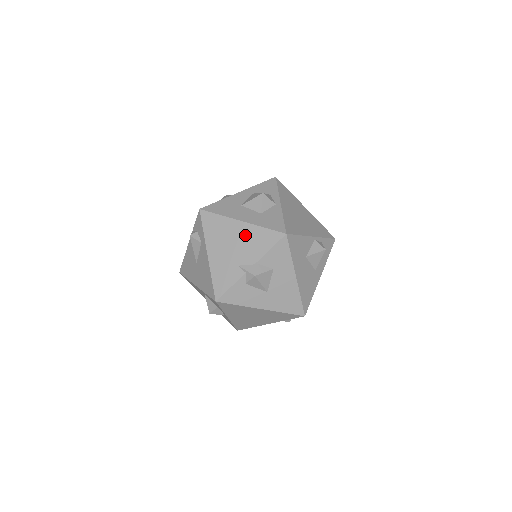
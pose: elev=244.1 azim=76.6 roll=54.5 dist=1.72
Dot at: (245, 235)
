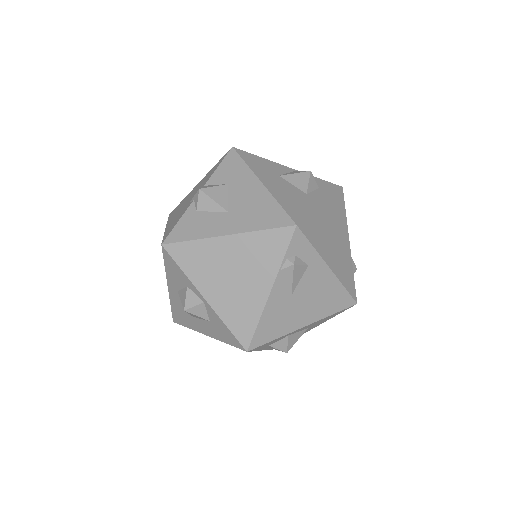
Dot at: (199, 185)
